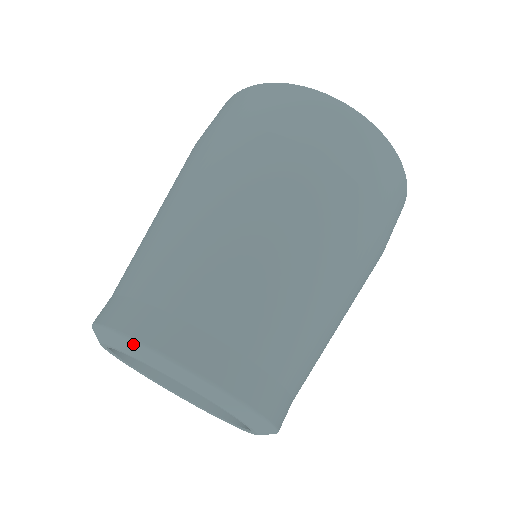
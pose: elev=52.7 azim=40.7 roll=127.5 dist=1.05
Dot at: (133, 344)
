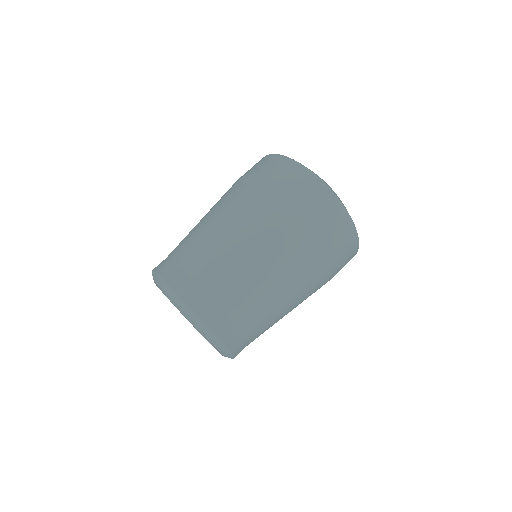
Dot at: (153, 273)
